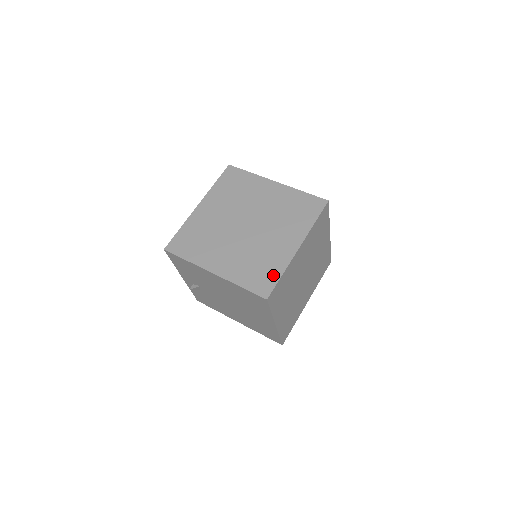
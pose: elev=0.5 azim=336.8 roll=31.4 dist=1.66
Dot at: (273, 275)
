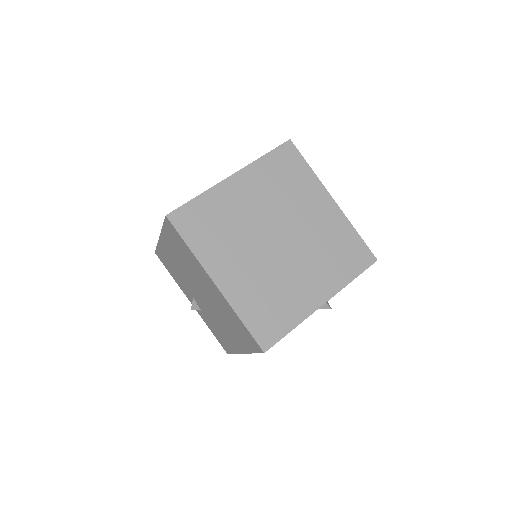
Dot at: occluded
